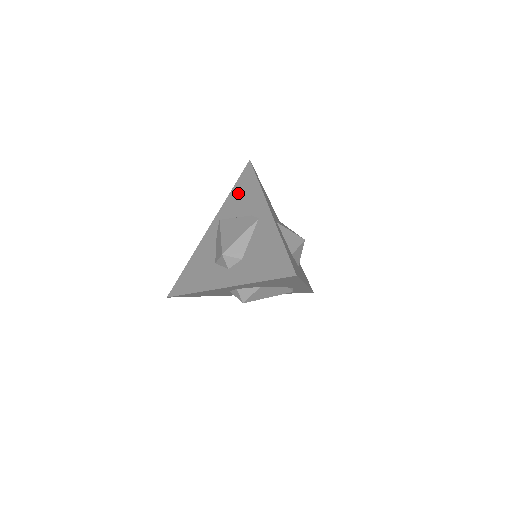
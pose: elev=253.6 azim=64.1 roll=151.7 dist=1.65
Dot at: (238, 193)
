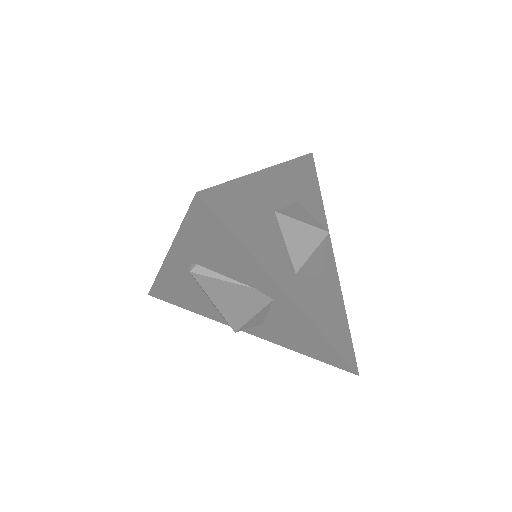
Dot at: (203, 242)
